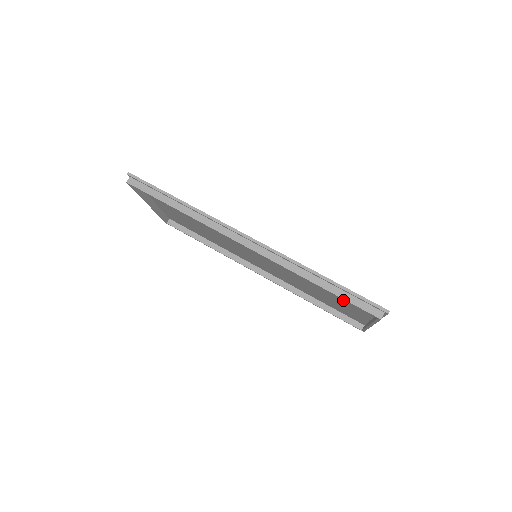
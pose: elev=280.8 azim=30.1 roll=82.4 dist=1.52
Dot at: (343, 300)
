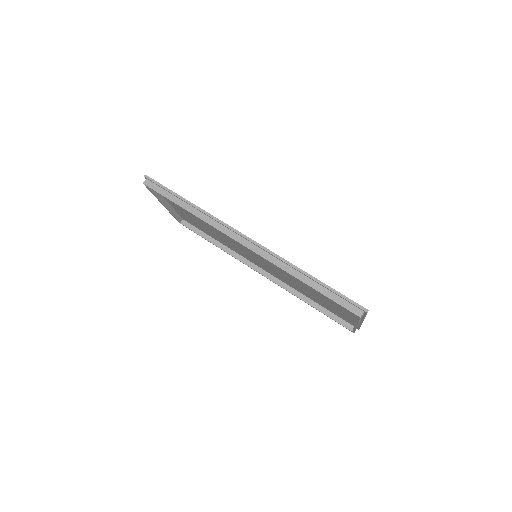
Dot at: (331, 300)
